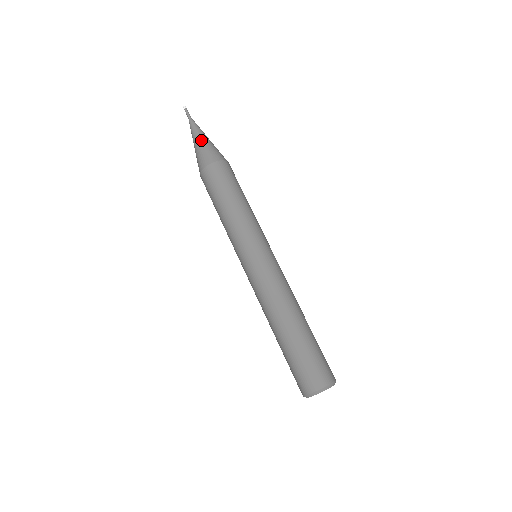
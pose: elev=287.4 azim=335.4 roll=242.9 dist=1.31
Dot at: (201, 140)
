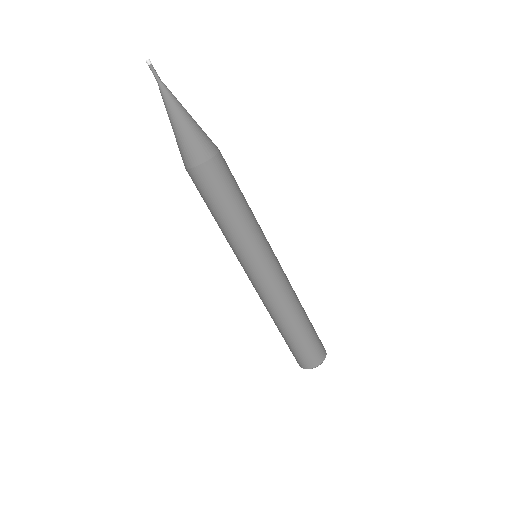
Dot at: (175, 128)
